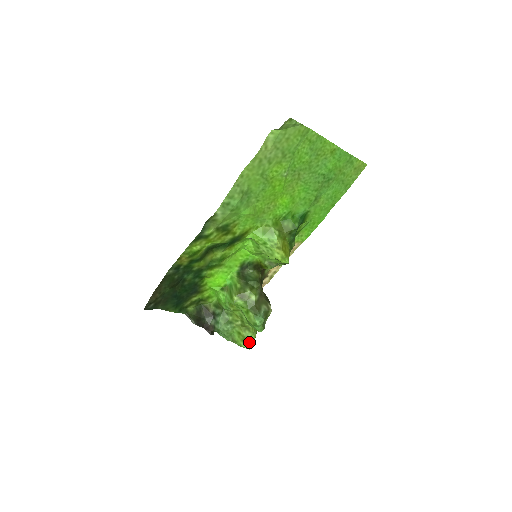
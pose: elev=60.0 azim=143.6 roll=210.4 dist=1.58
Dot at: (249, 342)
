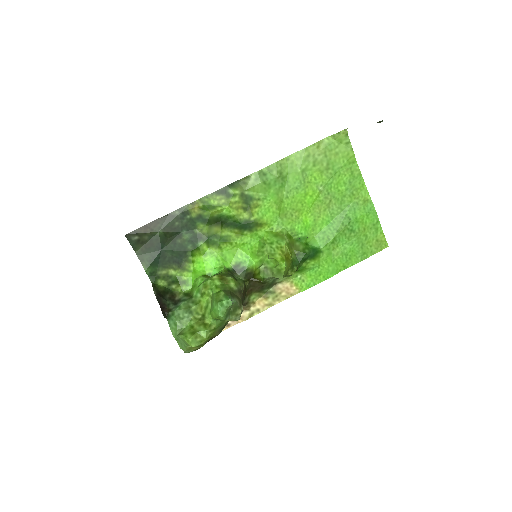
Dot at: (197, 338)
